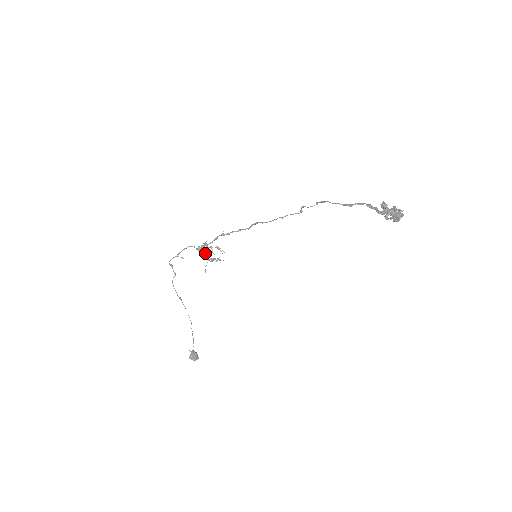
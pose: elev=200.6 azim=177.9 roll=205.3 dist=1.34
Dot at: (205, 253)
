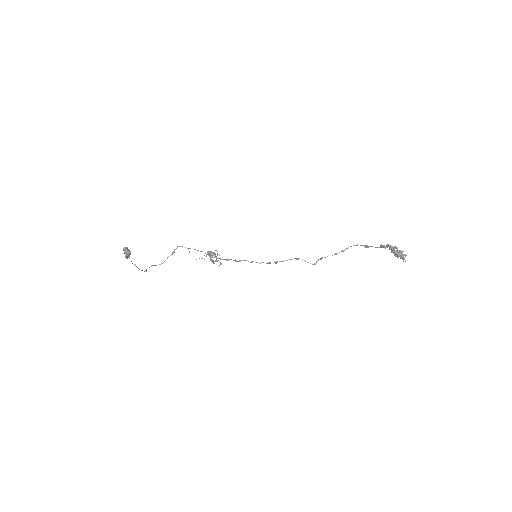
Dot at: (210, 256)
